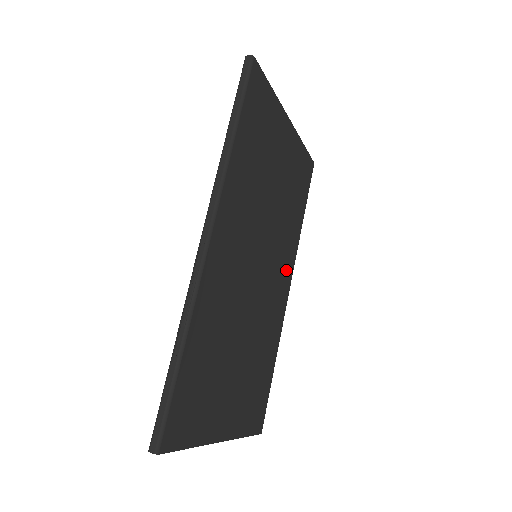
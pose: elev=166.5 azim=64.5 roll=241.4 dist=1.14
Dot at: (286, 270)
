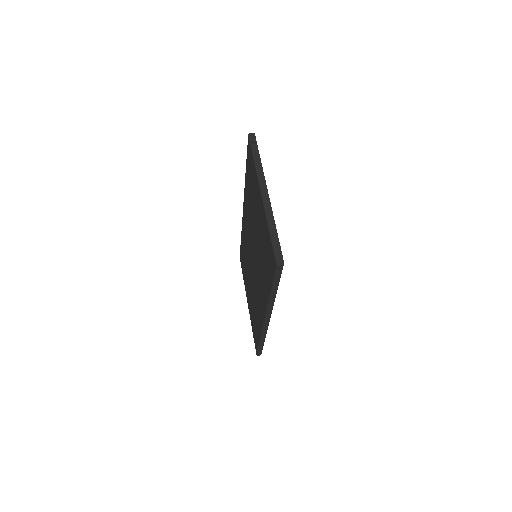
Dot at: occluded
